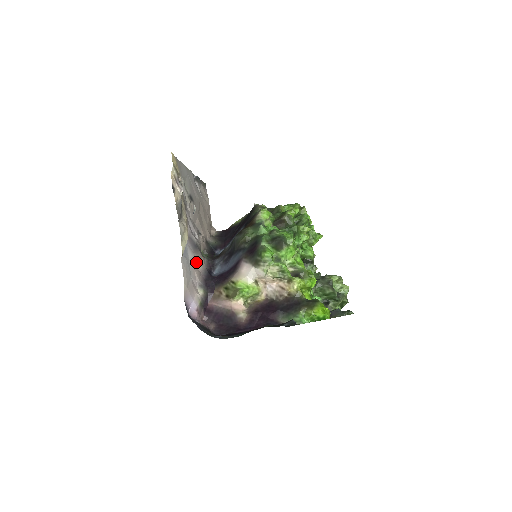
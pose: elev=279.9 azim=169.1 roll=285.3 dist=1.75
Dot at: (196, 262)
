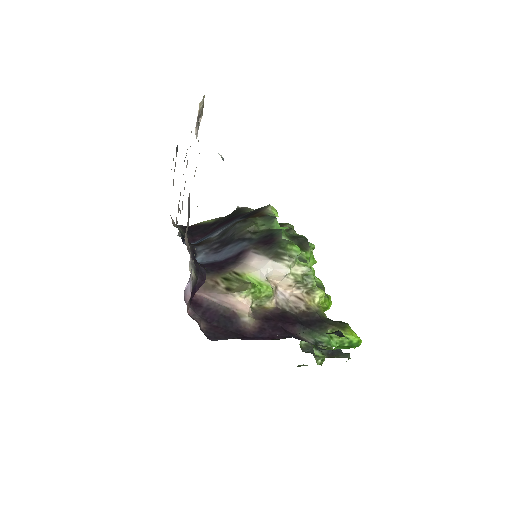
Dot at: (185, 233)
